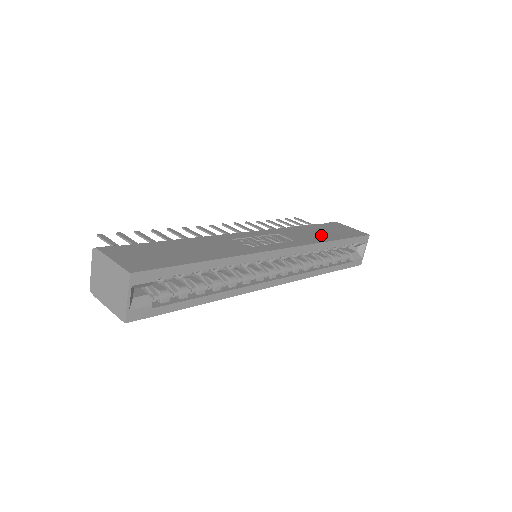
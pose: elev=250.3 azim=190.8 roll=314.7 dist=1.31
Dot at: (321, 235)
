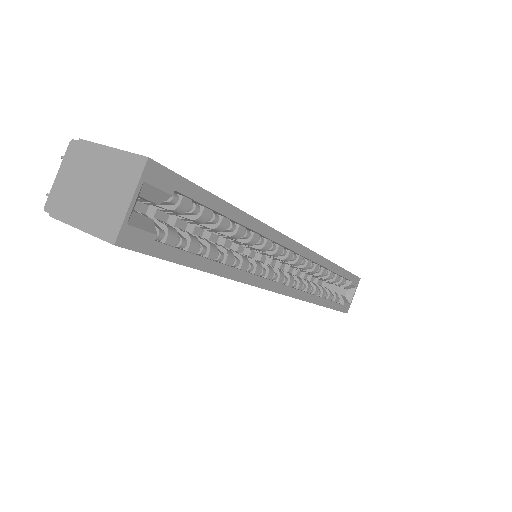
Dot at: occluded
